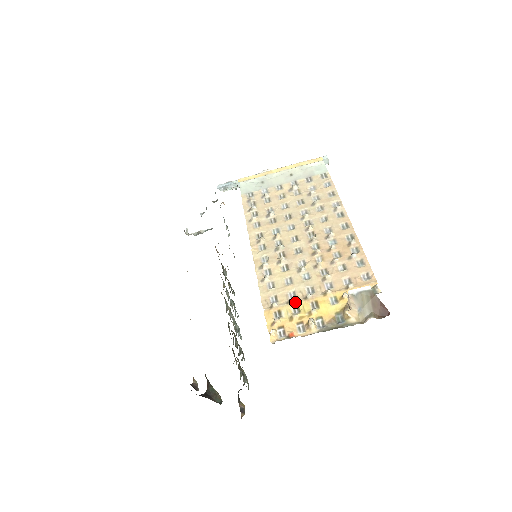
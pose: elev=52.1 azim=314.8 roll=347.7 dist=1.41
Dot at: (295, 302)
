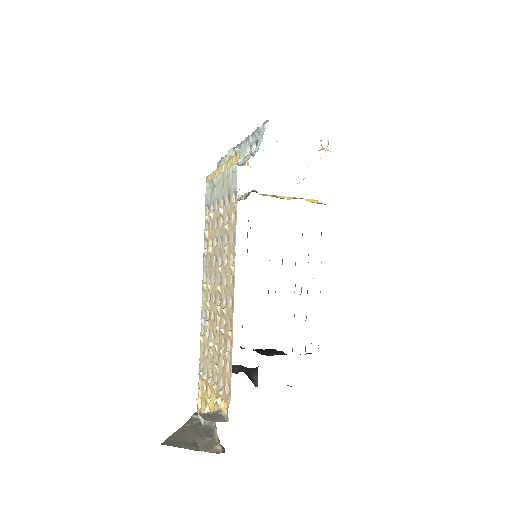
Dot at: (205, 381)
